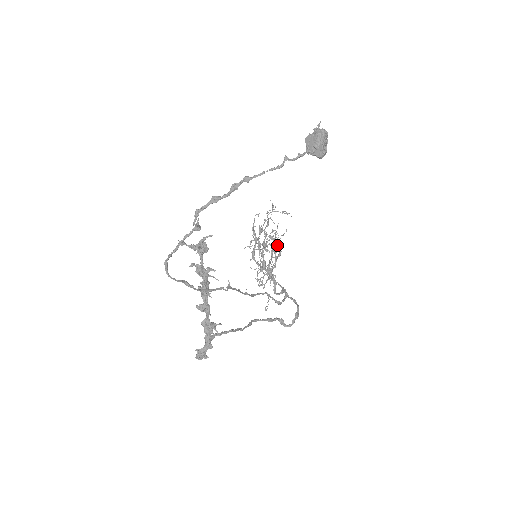
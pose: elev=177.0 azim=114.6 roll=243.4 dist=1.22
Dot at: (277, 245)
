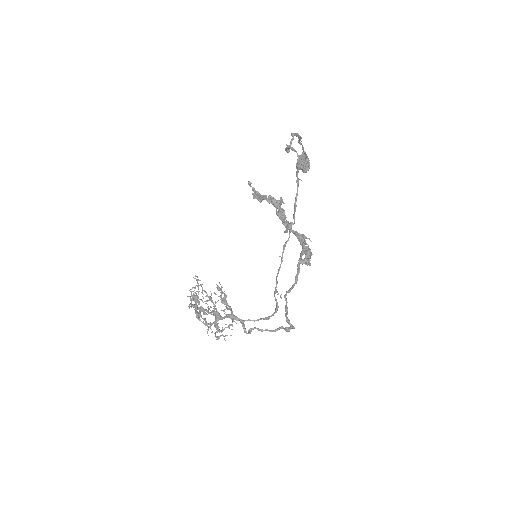
Dot at: occluded
